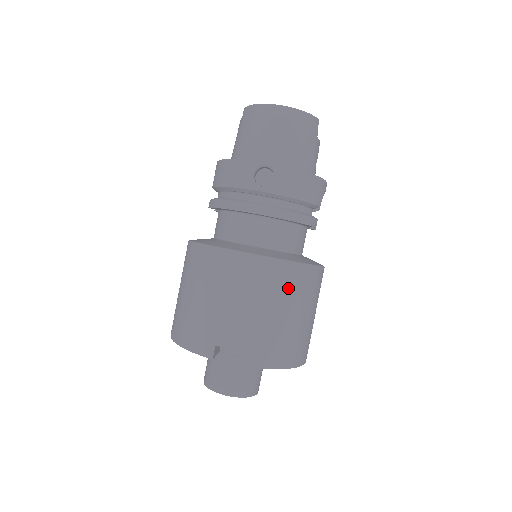
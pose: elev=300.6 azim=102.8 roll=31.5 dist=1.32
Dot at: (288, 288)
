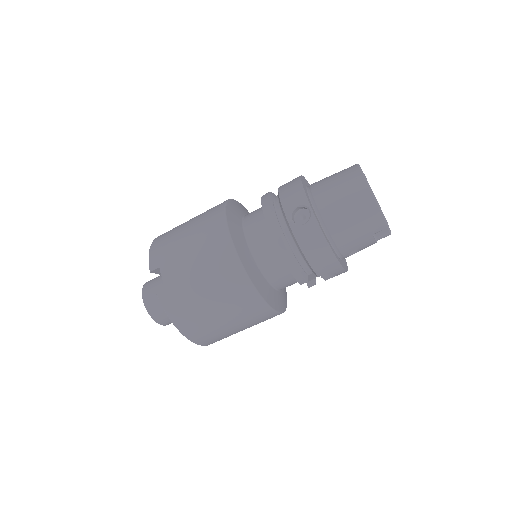
Dot at: (230, 291)
